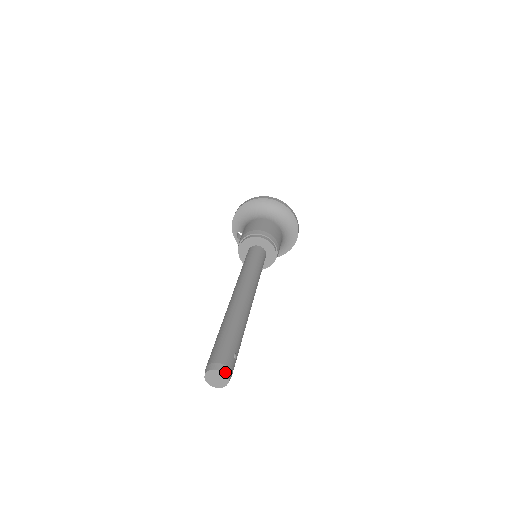
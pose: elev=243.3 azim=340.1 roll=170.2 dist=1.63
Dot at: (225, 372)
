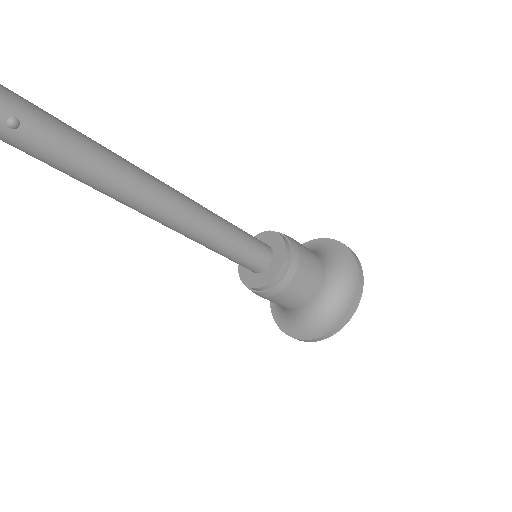
Dot at: out of frame
